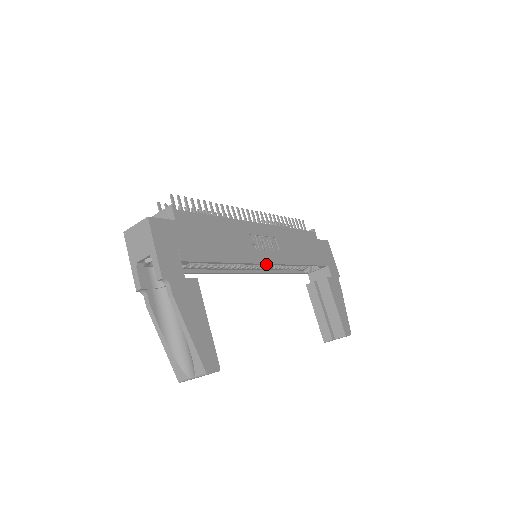
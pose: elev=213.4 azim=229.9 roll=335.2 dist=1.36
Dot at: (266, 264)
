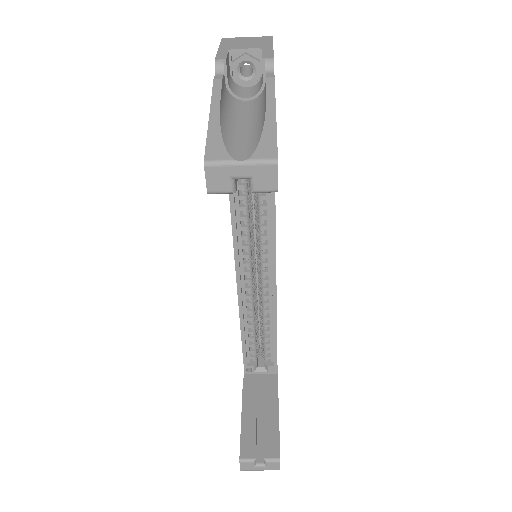
Dot at: (274, 260)
